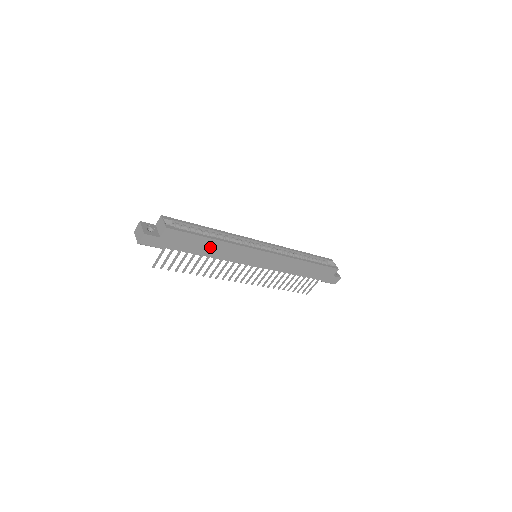
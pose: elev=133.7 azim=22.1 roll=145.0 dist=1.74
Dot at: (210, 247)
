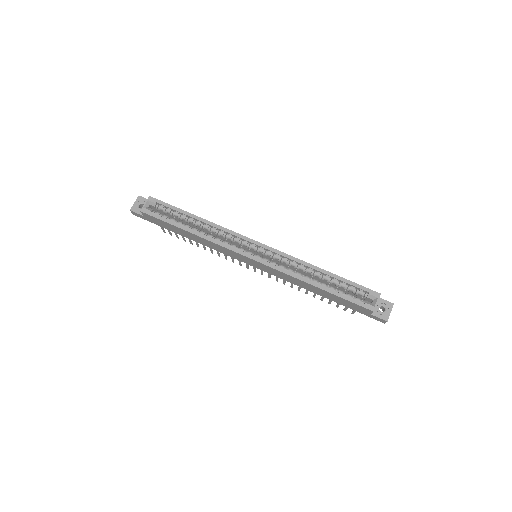
Dot at: (191, 236)
